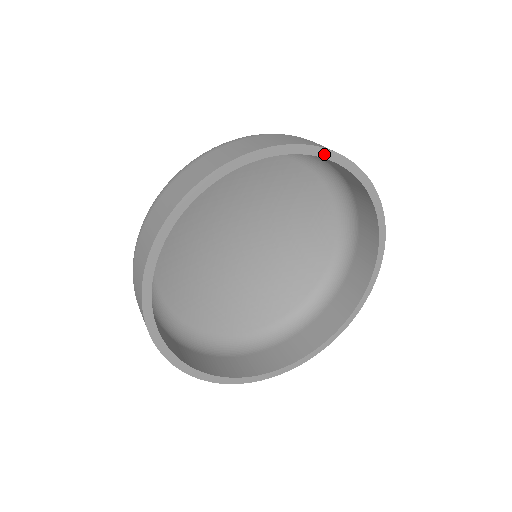
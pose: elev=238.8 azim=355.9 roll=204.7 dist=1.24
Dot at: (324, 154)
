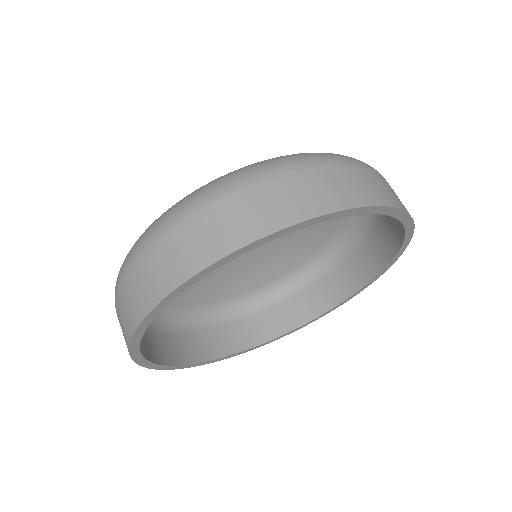
Dot at: (407, 239)
